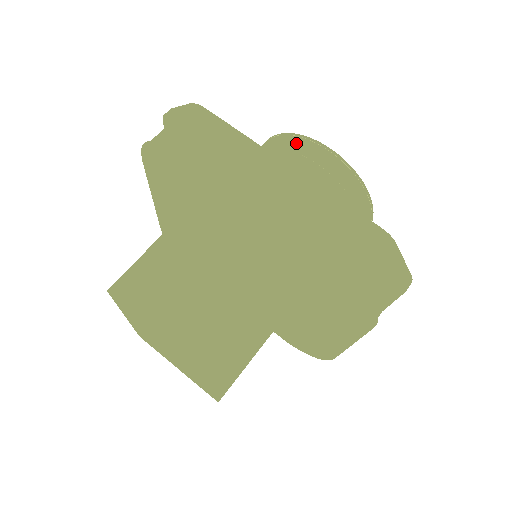
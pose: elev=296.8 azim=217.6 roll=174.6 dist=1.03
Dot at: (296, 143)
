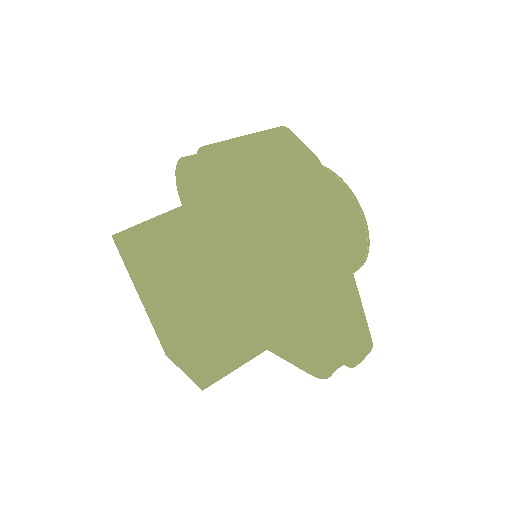
Dot at: occluded
